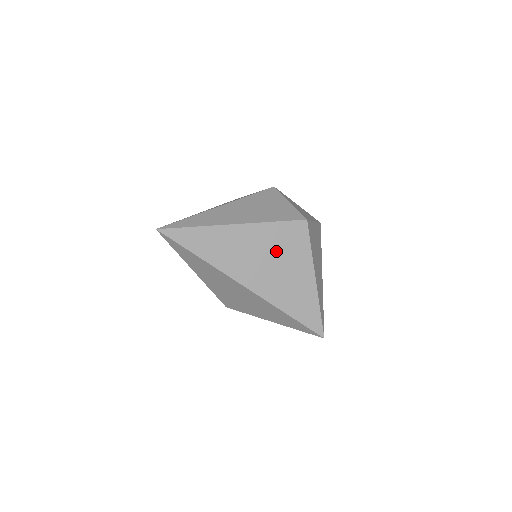
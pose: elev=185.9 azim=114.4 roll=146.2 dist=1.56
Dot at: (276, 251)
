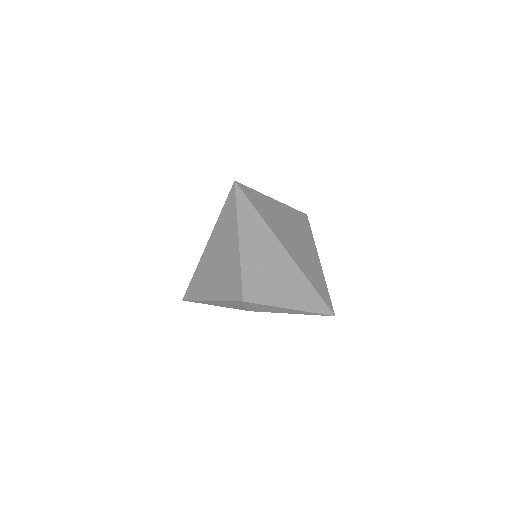
Dot at: (299, 232)
